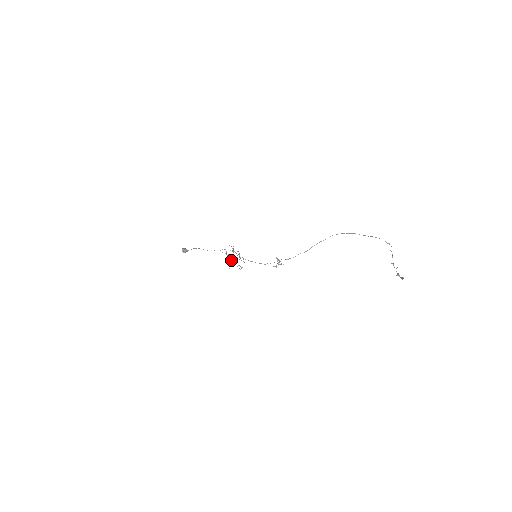
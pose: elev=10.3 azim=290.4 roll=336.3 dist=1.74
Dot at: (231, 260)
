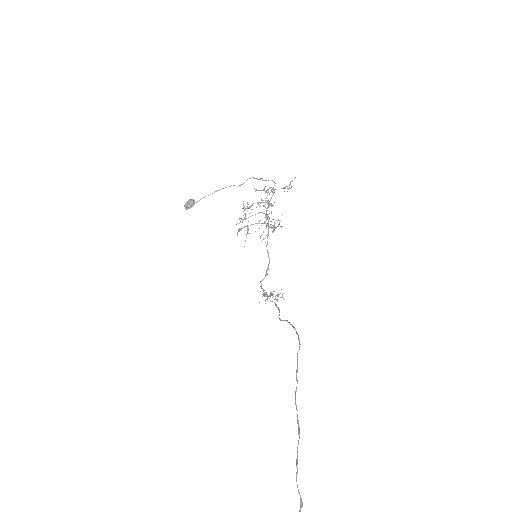
Dot at: (266, 208)
